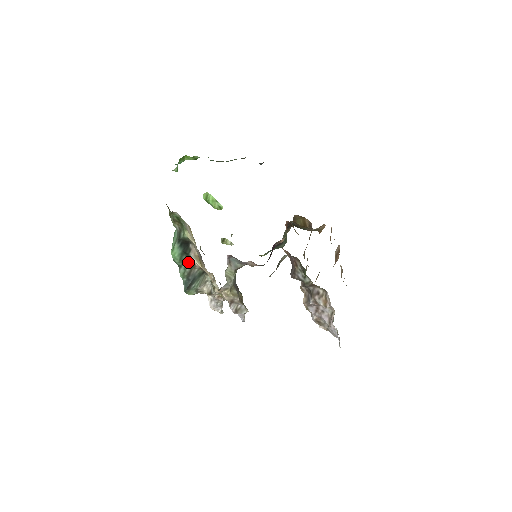
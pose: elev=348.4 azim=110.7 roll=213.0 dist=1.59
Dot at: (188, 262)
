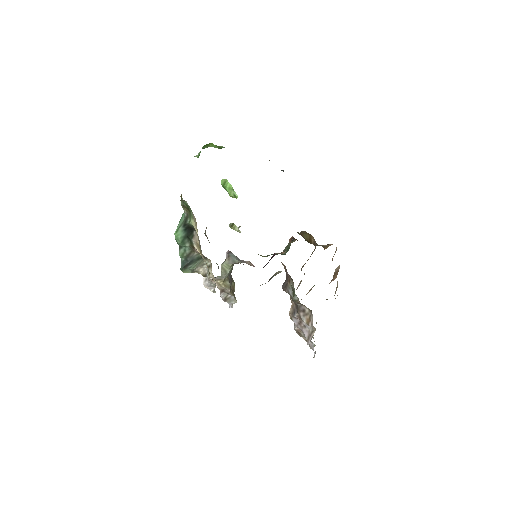
Dot at: (189, 245)
